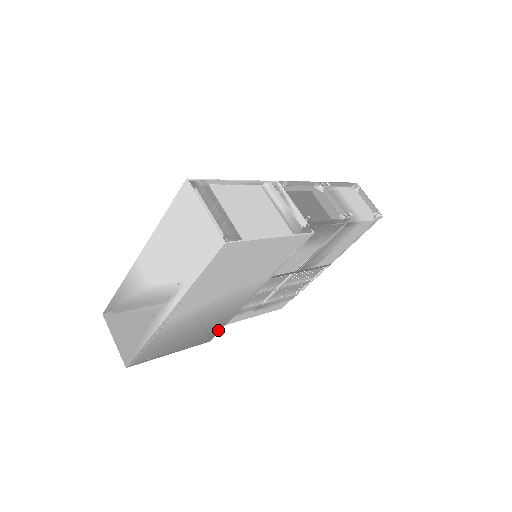
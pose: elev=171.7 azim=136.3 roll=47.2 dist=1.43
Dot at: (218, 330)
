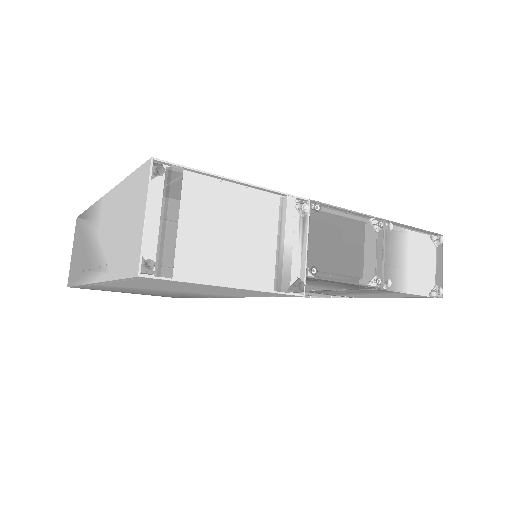
Dot at: occluded
